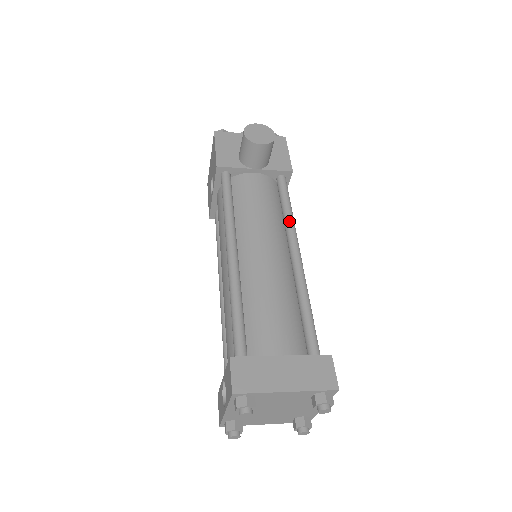
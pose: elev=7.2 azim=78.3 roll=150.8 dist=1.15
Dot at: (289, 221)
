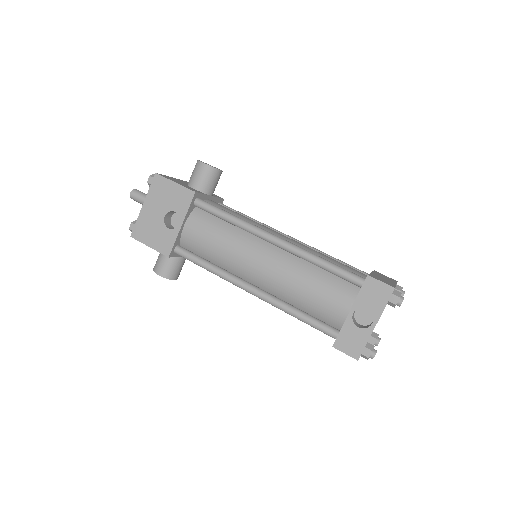
Dot at: (263, 223)
